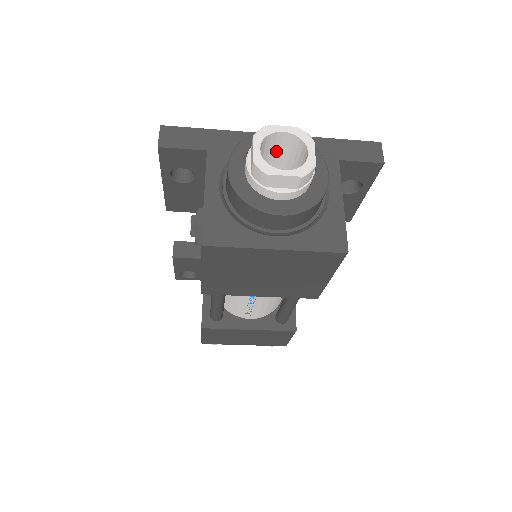
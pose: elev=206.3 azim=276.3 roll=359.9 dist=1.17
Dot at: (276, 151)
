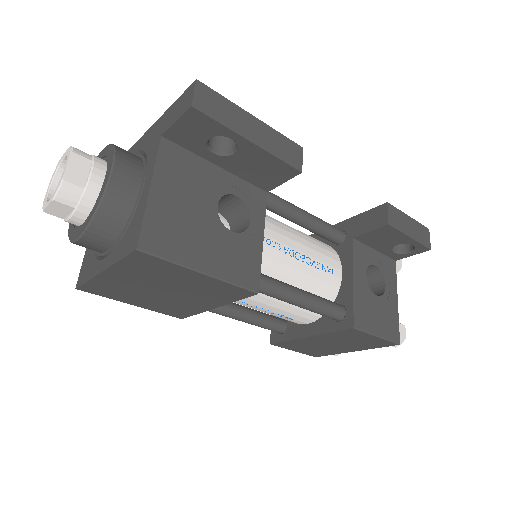
Dot at: occluded
